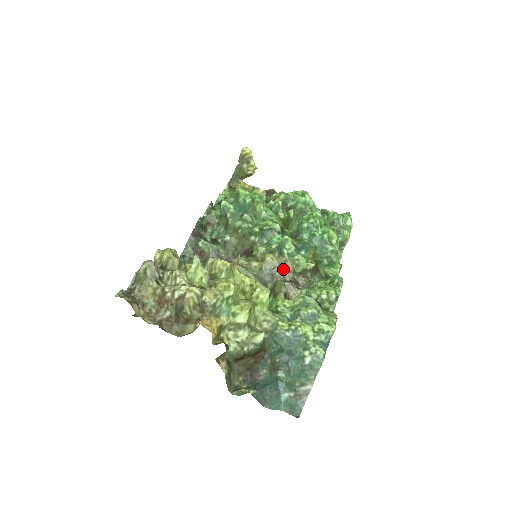
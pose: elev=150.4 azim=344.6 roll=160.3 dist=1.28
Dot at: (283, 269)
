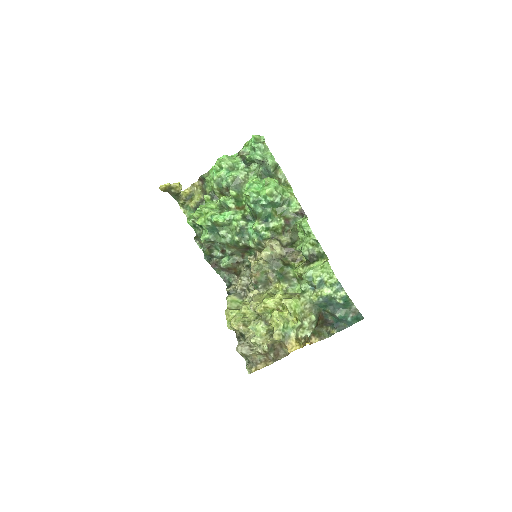
Dot at: (277, 254)
